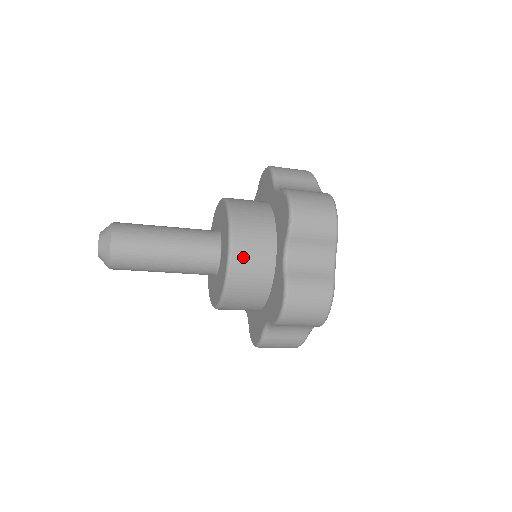
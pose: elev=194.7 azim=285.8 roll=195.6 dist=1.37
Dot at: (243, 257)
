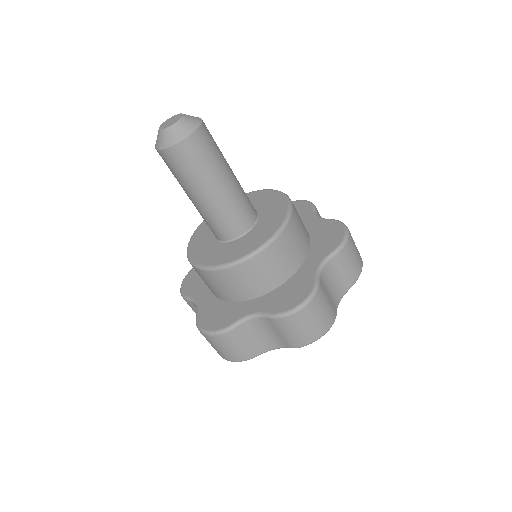
Dot at: (288, 240)
